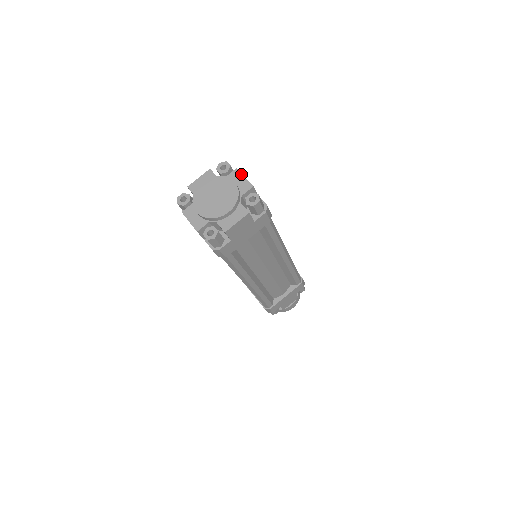
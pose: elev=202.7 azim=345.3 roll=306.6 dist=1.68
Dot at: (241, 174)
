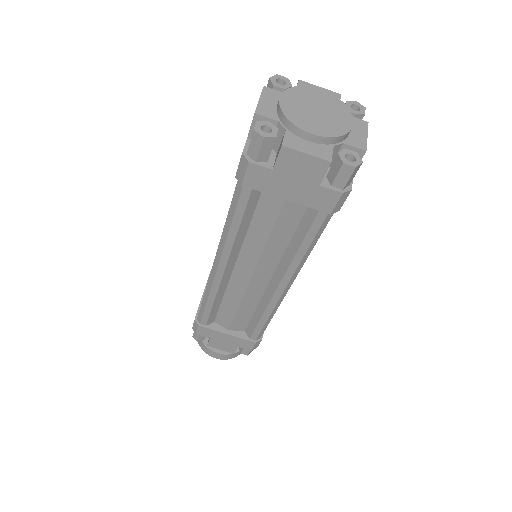
Dot at: (367, 130)
